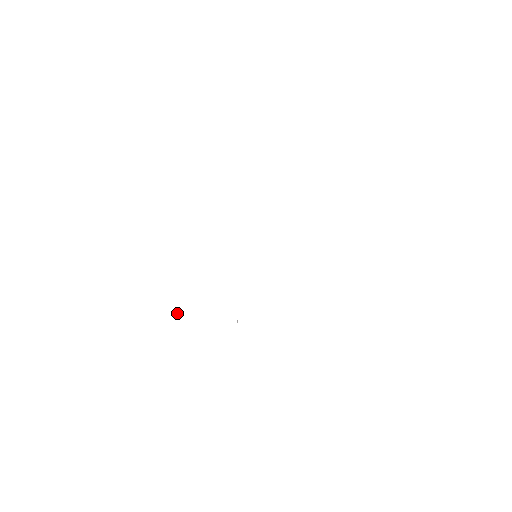
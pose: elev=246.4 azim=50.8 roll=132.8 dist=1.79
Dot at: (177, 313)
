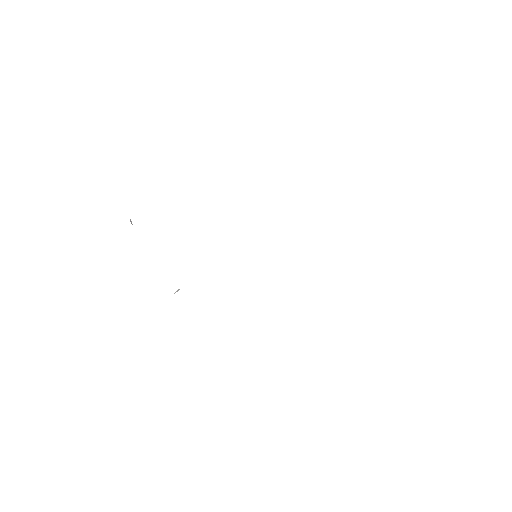
Dot at: (131, 221)
